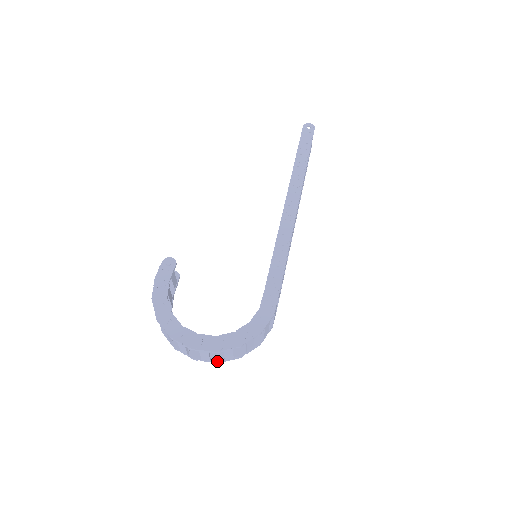
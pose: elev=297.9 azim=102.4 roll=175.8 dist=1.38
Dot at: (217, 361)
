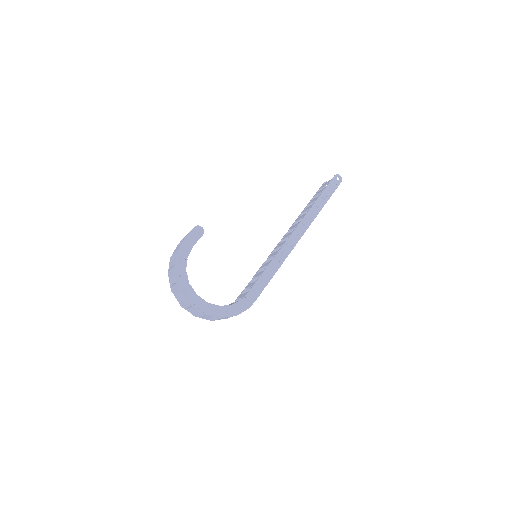
Dot at: (196, 315)
